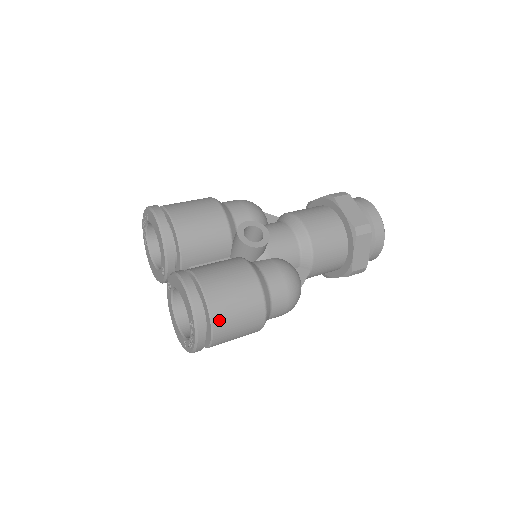
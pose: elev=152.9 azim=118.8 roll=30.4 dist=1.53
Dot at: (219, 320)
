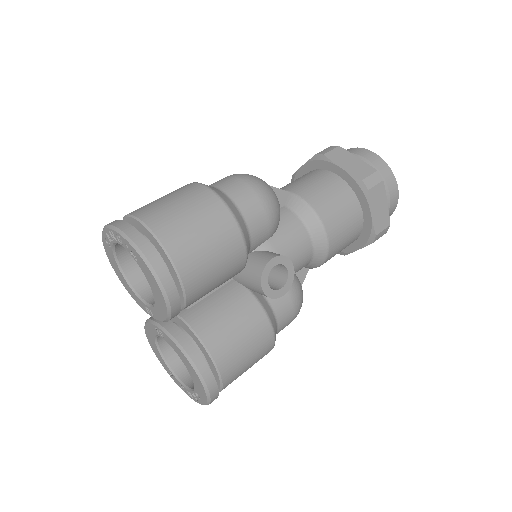
Dot at: occluded
